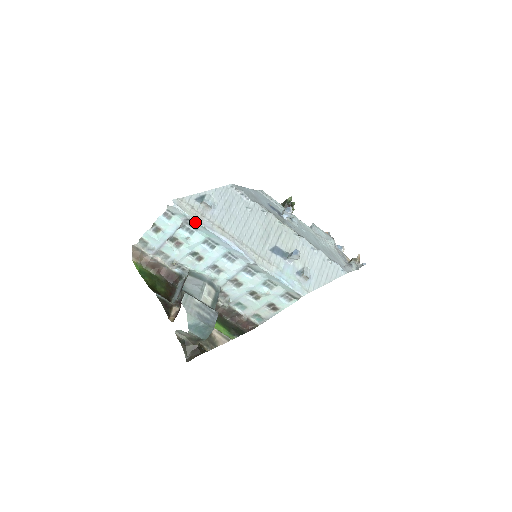
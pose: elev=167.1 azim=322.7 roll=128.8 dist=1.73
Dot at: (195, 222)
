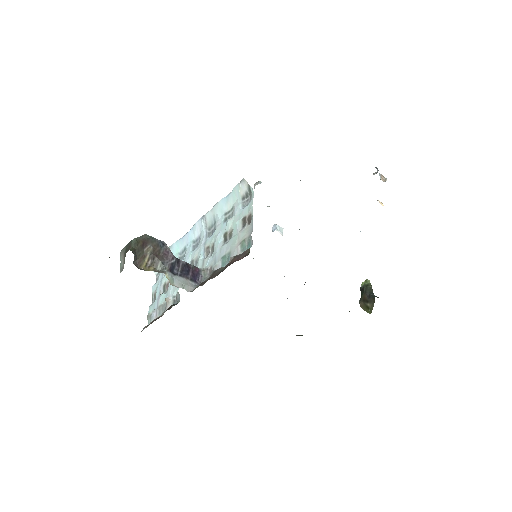
Dot at: occluded
